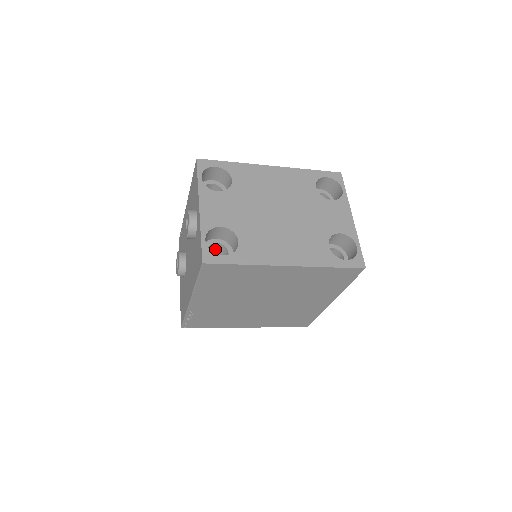
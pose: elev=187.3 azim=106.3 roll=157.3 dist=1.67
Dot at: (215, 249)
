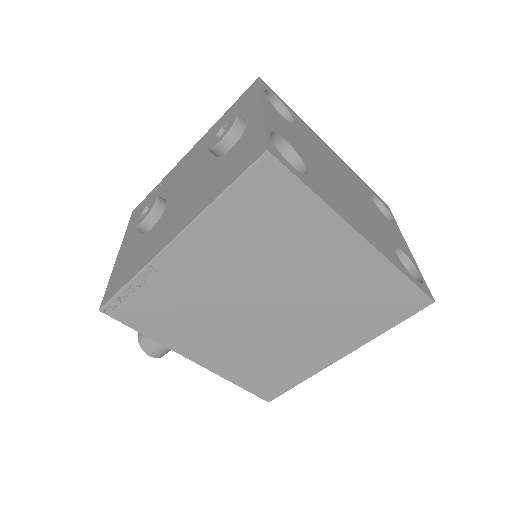
Dot at: occluded
